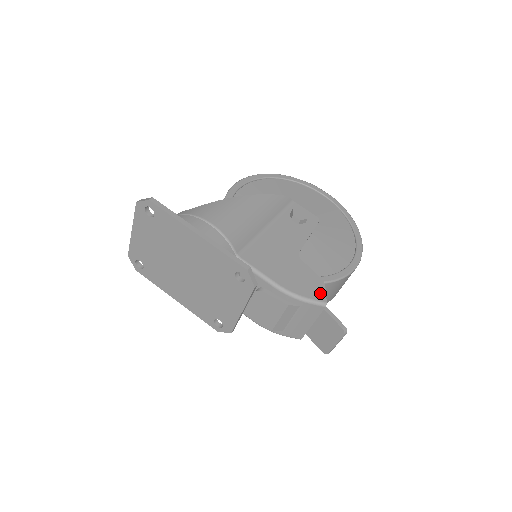
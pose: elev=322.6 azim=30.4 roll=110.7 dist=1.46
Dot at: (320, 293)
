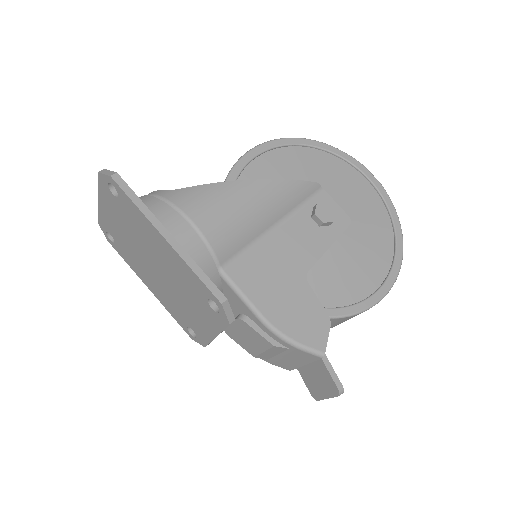
Dot at: (320, 338)
